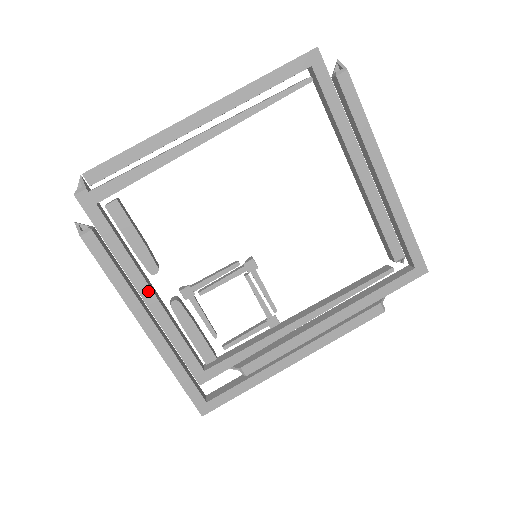
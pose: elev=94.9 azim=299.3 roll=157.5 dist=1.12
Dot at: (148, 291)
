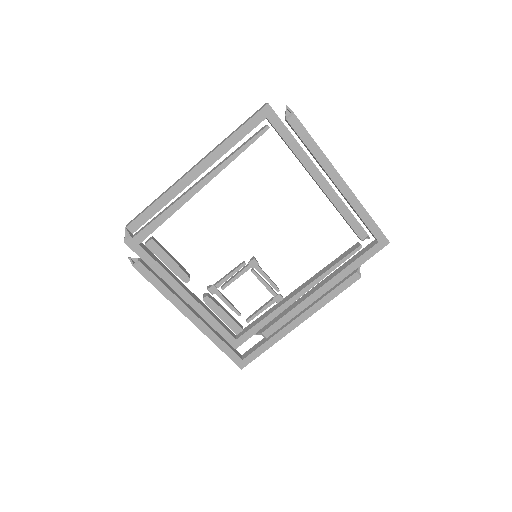
Dot at: (186, 294)
